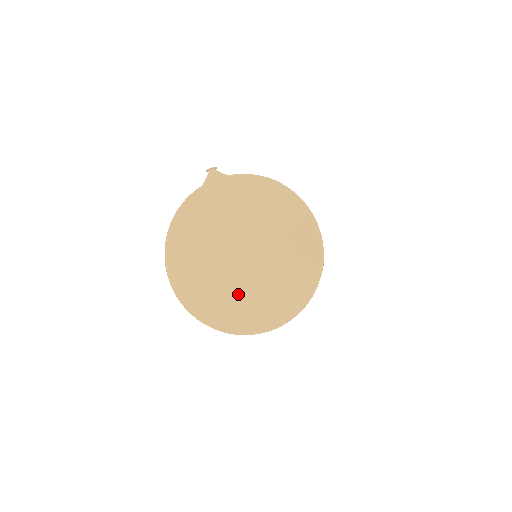
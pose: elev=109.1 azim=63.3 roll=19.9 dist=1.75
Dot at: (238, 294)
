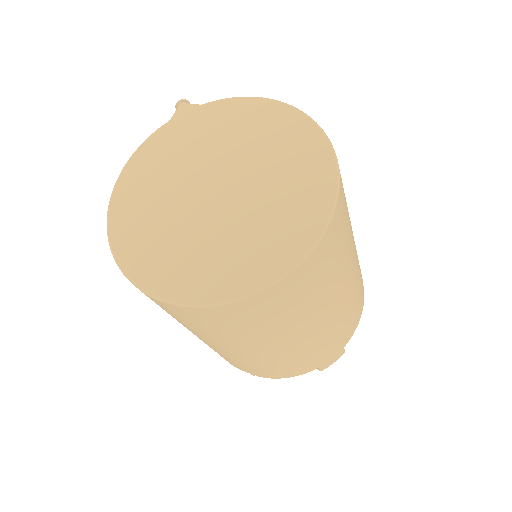
Dot at: (206, 243)
